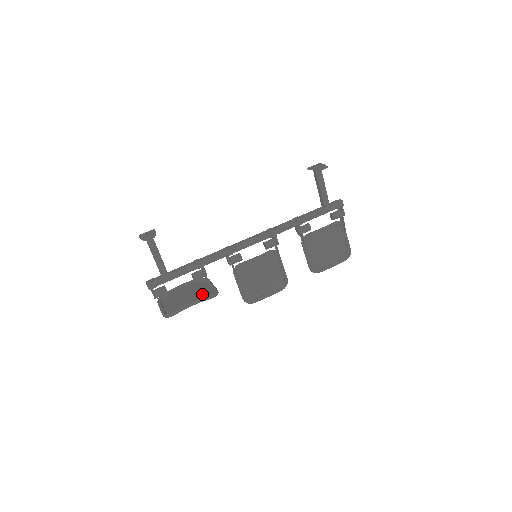
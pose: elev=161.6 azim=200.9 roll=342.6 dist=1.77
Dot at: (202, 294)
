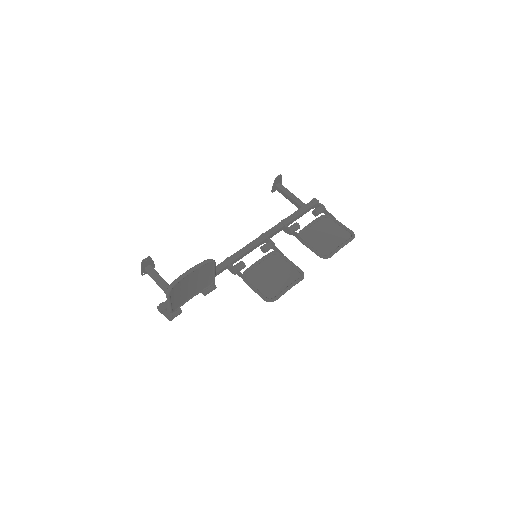
Dot at: (202, 272)
